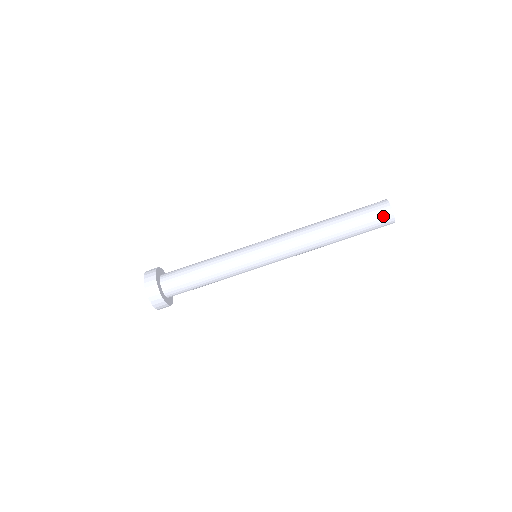
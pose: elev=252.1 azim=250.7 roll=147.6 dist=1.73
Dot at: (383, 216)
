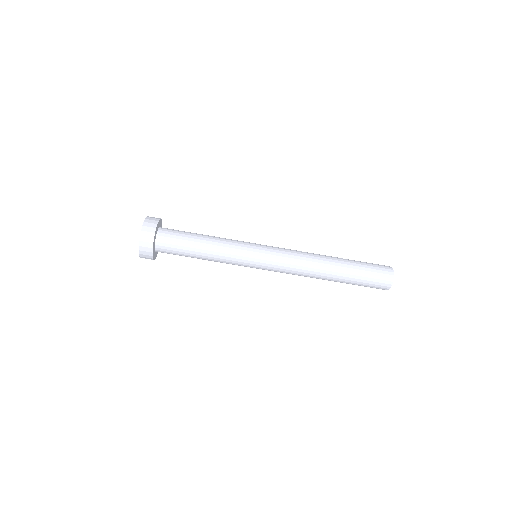
Dot at: (380, 288)
